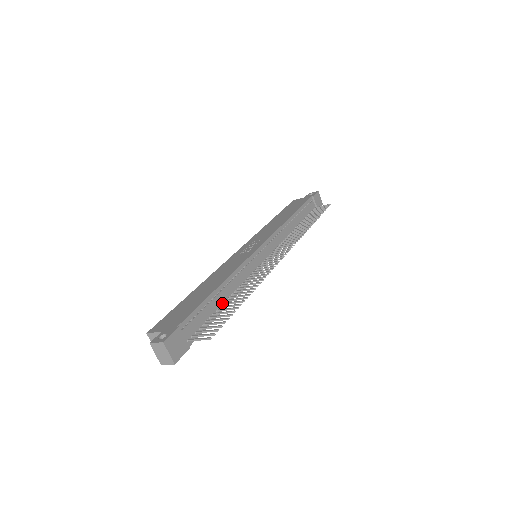
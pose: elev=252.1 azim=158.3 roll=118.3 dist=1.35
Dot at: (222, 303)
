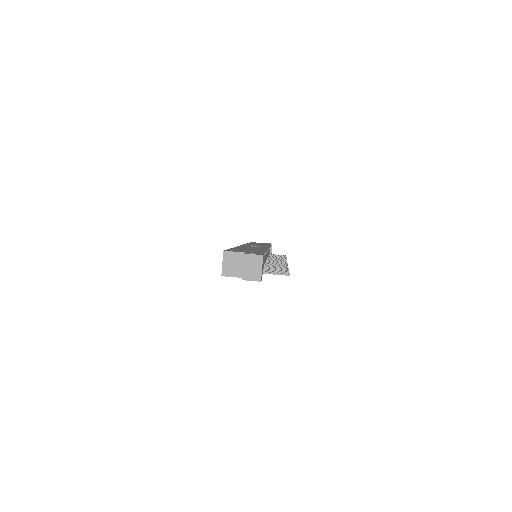
Dot at: (263, 266)
